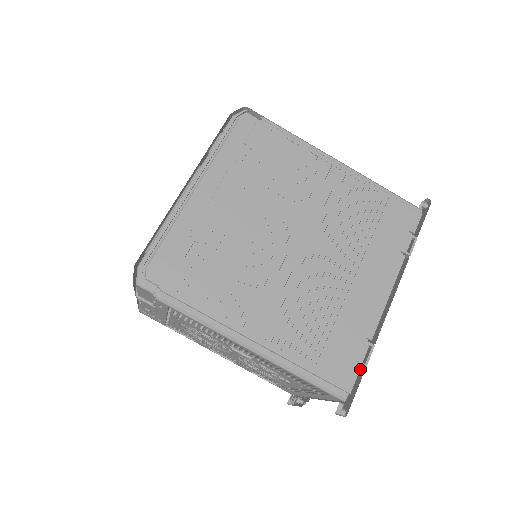
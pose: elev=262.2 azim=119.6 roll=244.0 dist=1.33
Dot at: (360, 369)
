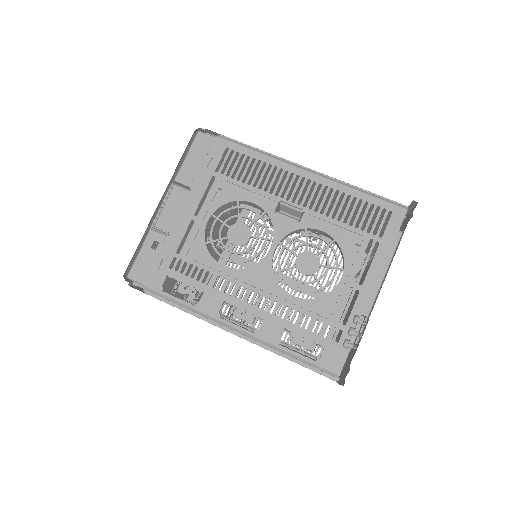
Dot at: (402, 225)
